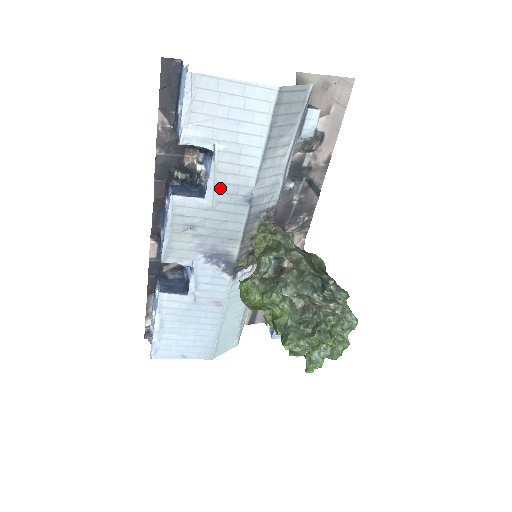
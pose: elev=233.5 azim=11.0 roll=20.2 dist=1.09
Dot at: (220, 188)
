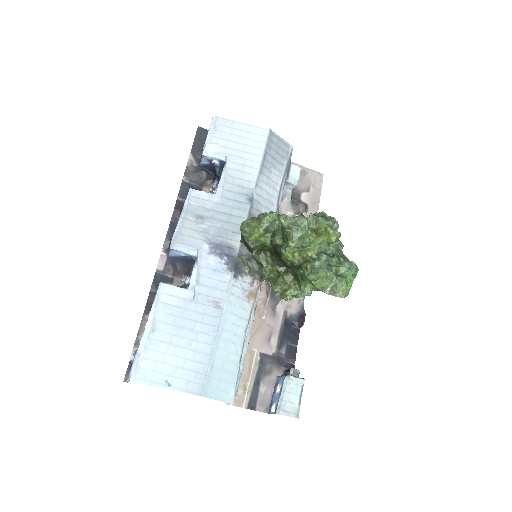
Dot at: (228, 187)
